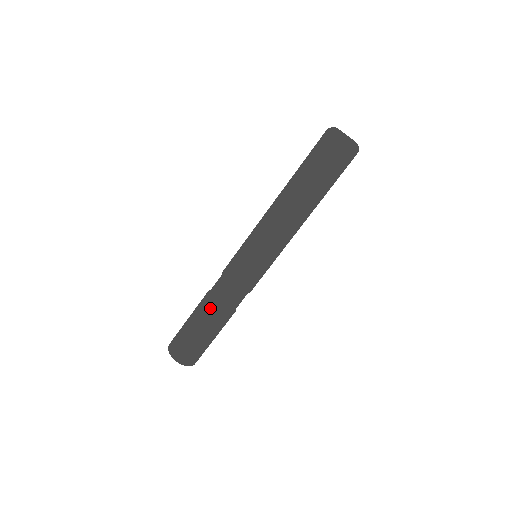
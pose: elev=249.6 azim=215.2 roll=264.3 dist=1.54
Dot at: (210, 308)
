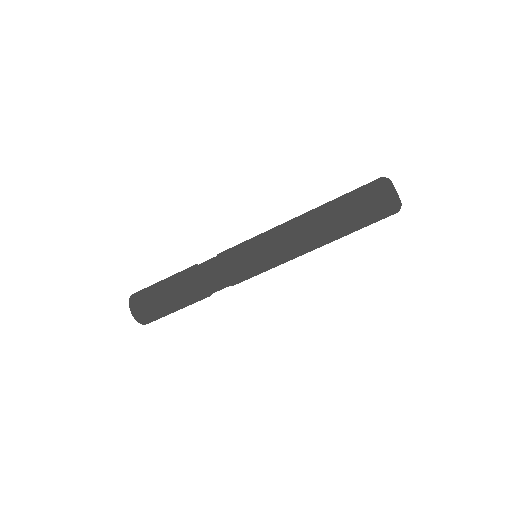
Dot at: (198, 296)
